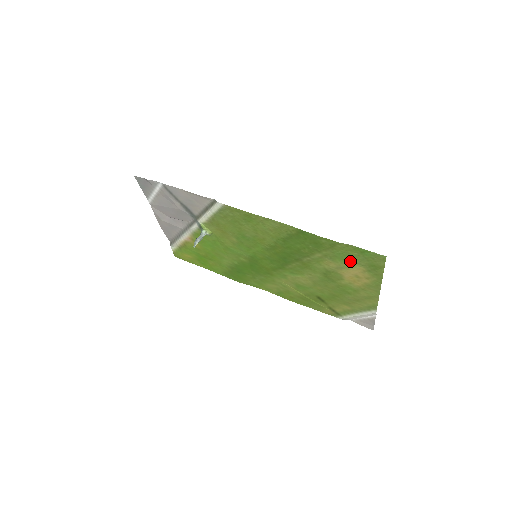
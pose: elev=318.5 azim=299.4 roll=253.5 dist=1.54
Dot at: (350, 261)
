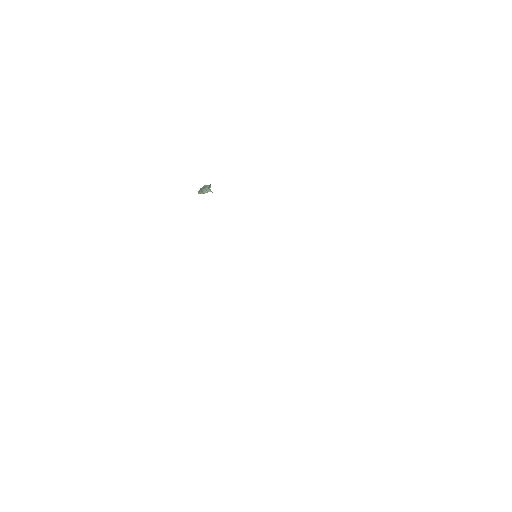
Dot at: occluded
